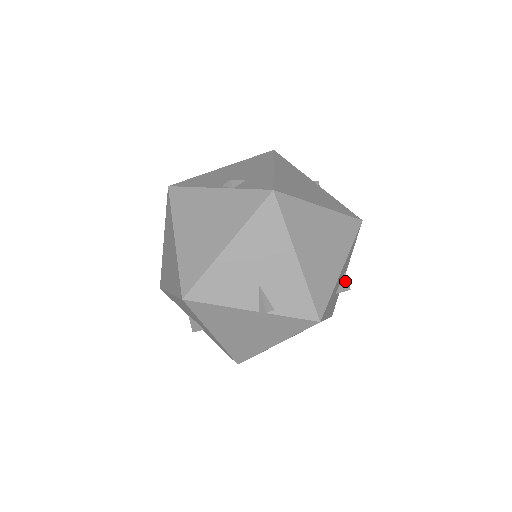
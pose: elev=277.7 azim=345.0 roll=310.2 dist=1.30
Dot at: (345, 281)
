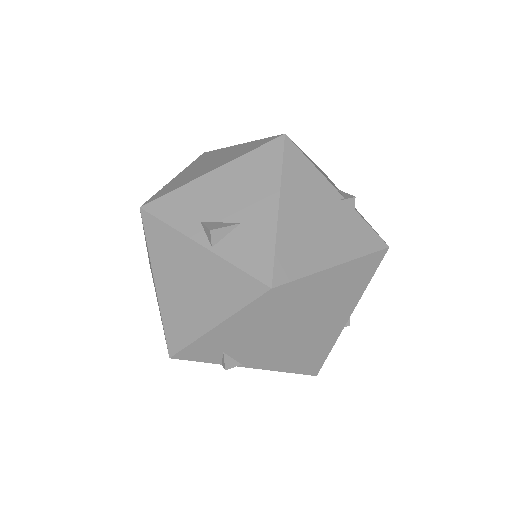
Dot at: occluded
